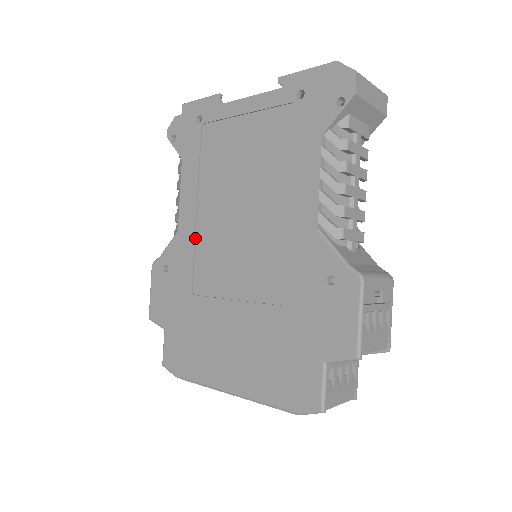
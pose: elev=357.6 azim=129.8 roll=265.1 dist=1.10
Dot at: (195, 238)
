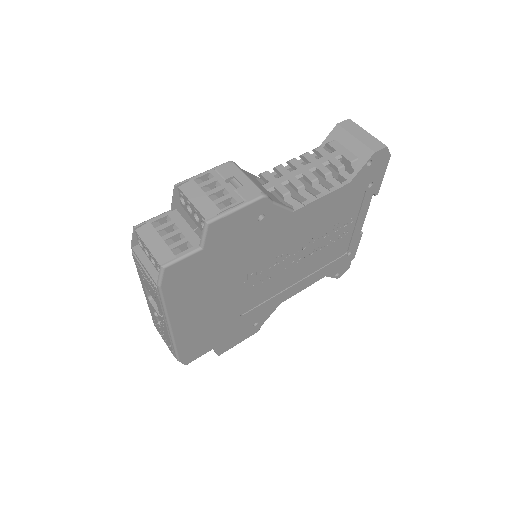
Dot at: occluded
